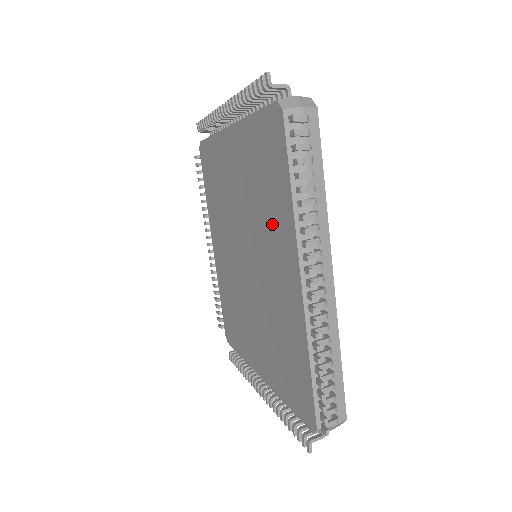
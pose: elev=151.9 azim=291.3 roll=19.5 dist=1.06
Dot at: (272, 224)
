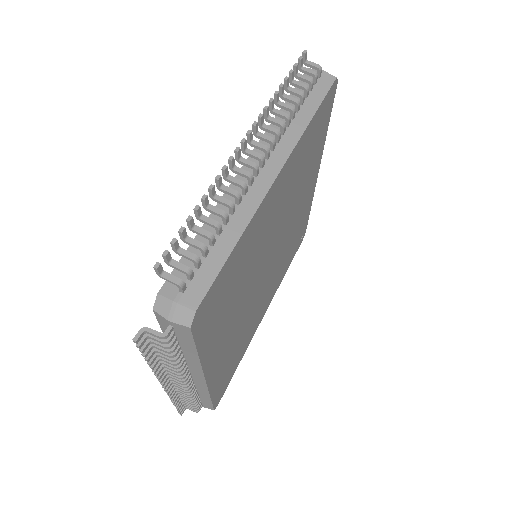
Dot at: occluded
